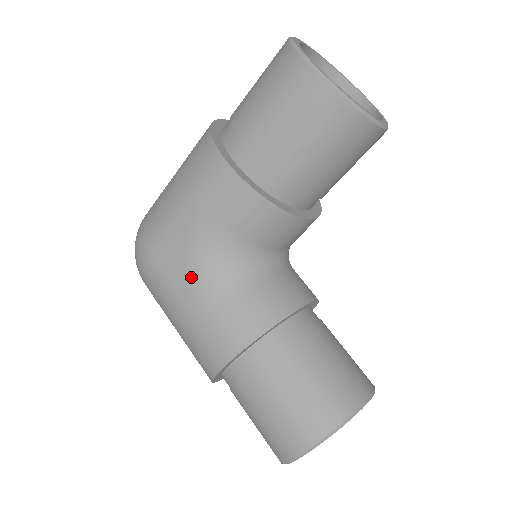
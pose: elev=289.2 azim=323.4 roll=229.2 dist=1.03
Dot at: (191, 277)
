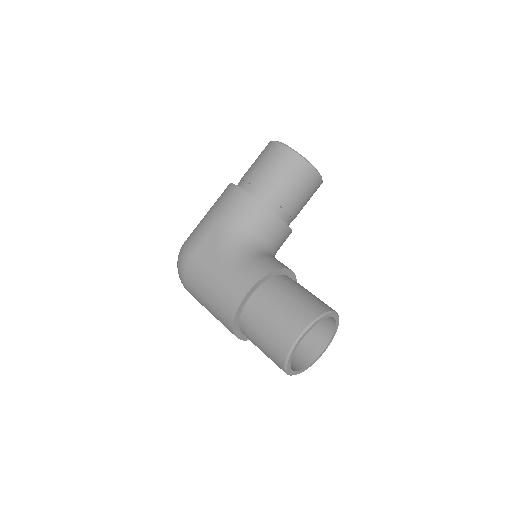
Dot at: (221, 253)
